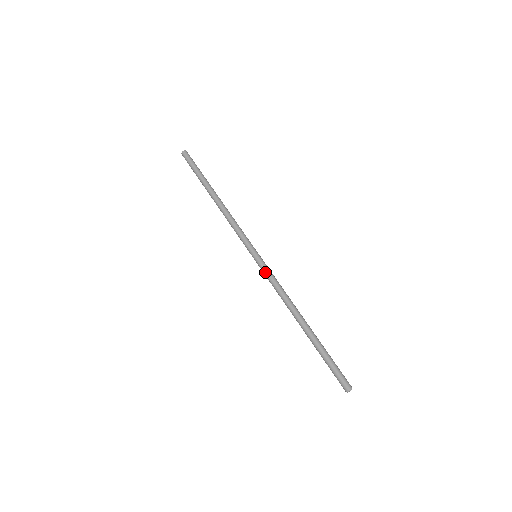
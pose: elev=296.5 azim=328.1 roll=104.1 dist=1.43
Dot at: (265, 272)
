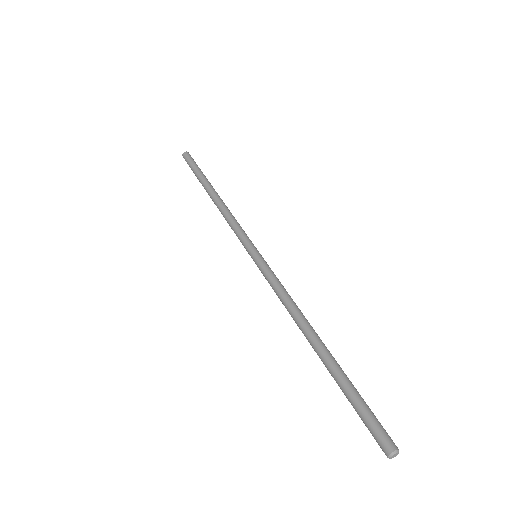
Dot at: (266, 273)
